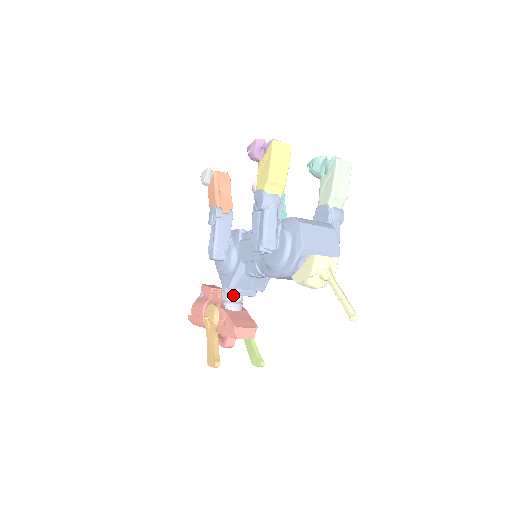
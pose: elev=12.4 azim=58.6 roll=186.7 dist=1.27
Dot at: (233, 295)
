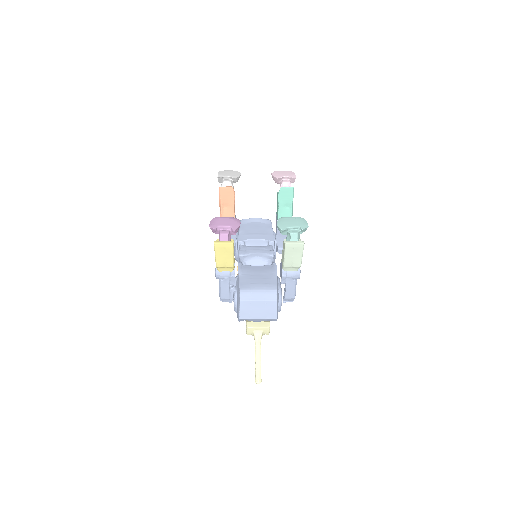
Dot at: occluded
